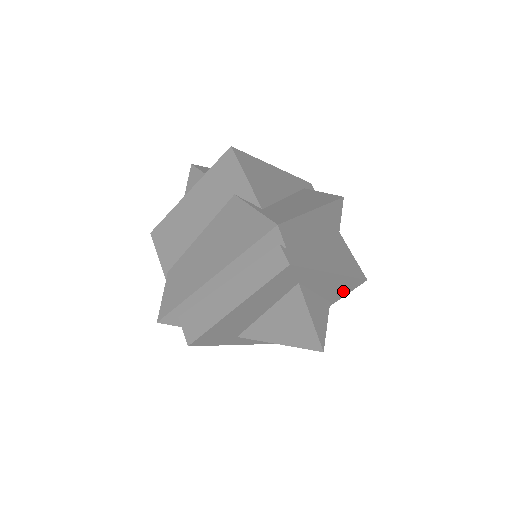
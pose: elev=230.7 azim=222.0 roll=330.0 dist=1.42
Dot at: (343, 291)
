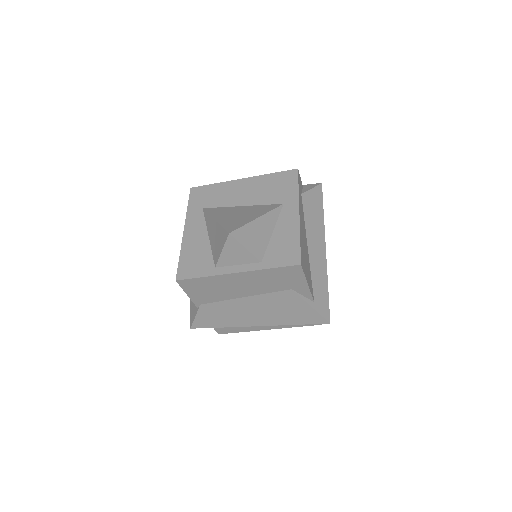
Dot at: occluded
